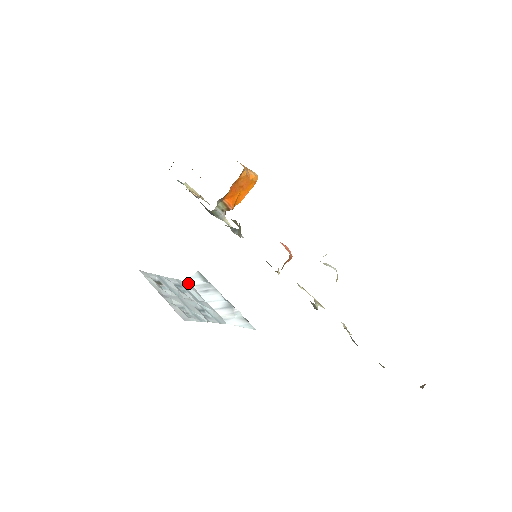
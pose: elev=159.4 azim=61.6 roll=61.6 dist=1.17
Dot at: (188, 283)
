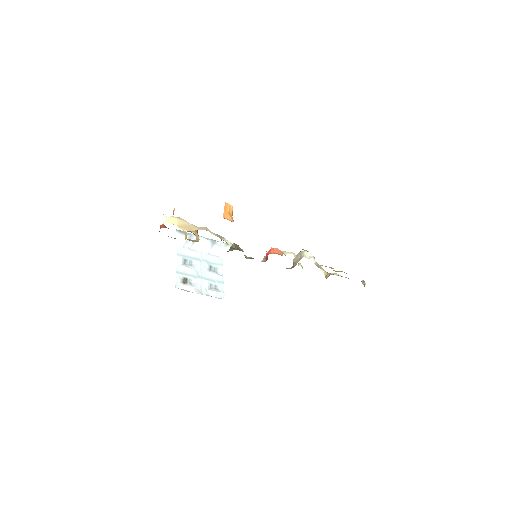
Dot at: (180, 246)
